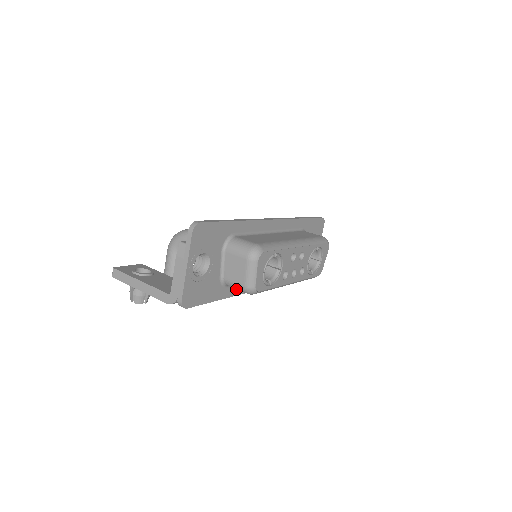
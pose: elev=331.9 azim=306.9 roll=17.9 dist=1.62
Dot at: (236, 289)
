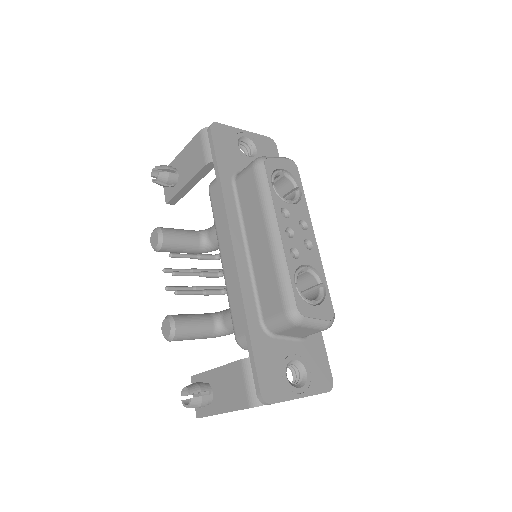
Dot at: (230, 200)
